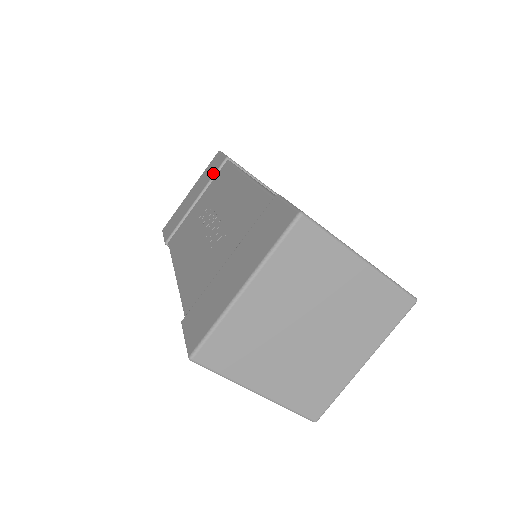
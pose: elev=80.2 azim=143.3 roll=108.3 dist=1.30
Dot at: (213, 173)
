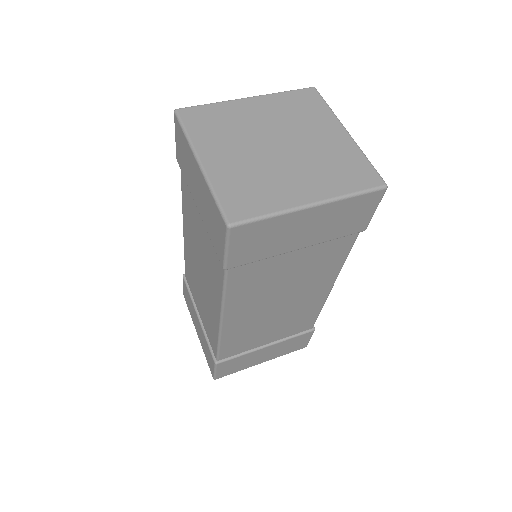
Dot at: occluded
